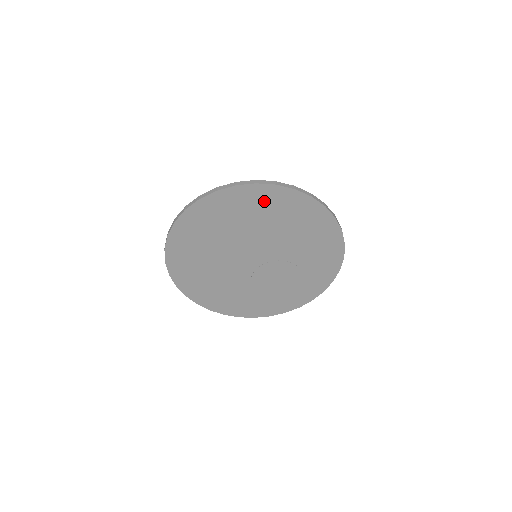
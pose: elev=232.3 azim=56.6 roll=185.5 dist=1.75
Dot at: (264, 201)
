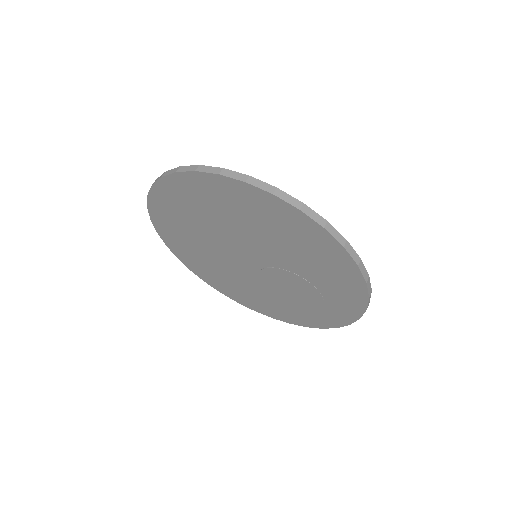
Dot at: (218, 194)
